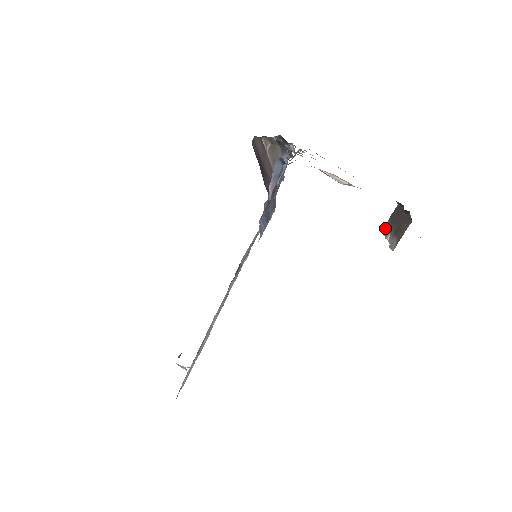
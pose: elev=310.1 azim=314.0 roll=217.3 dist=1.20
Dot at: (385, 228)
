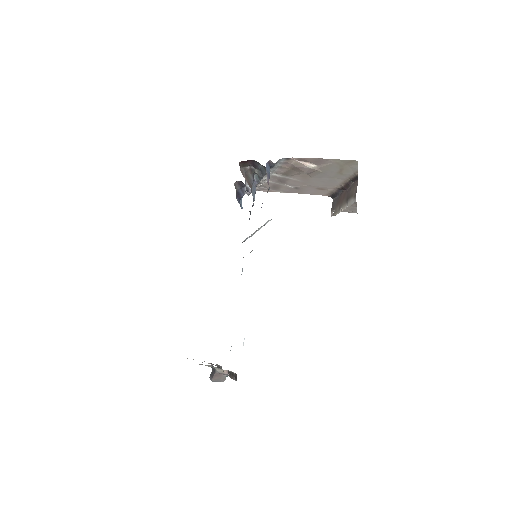
Dot at: (333, 214)
